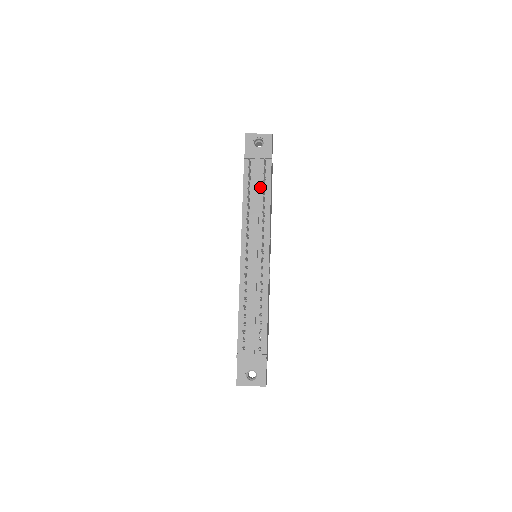
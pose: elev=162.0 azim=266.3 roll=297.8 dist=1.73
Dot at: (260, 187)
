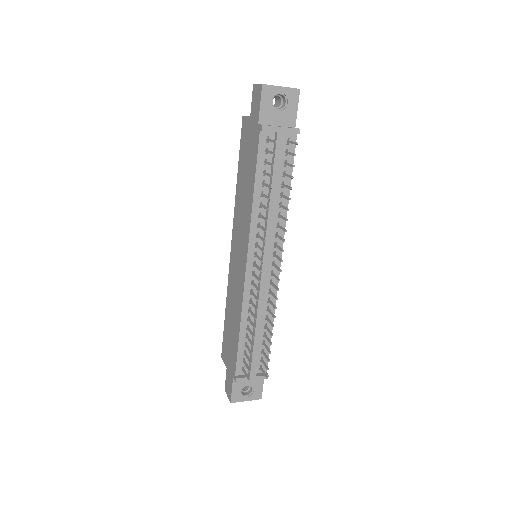
Dot at: (278, 175)
